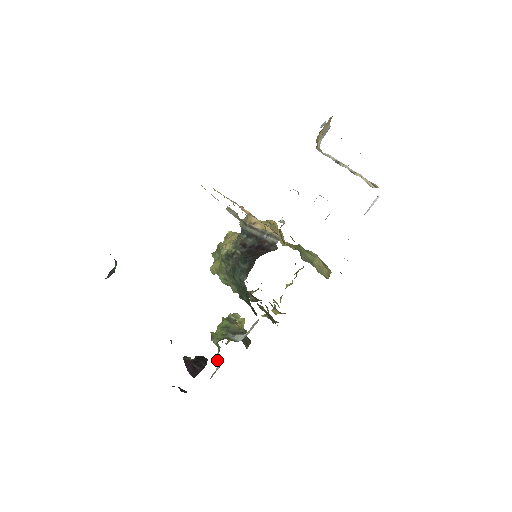
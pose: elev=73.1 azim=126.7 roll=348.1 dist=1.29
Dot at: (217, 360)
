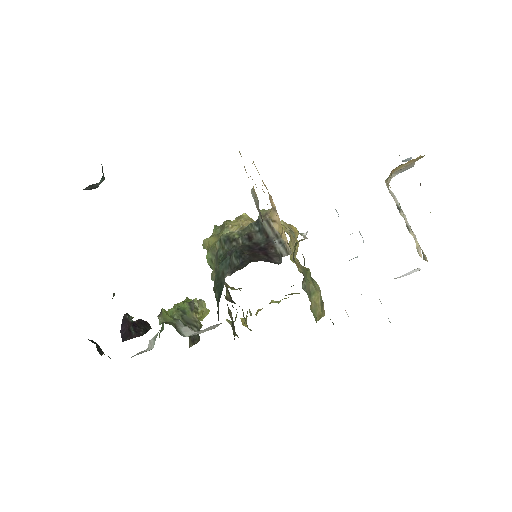
Dot at: (152, 341)
